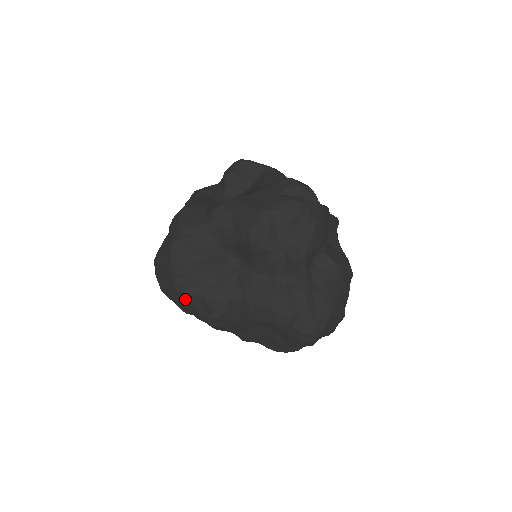
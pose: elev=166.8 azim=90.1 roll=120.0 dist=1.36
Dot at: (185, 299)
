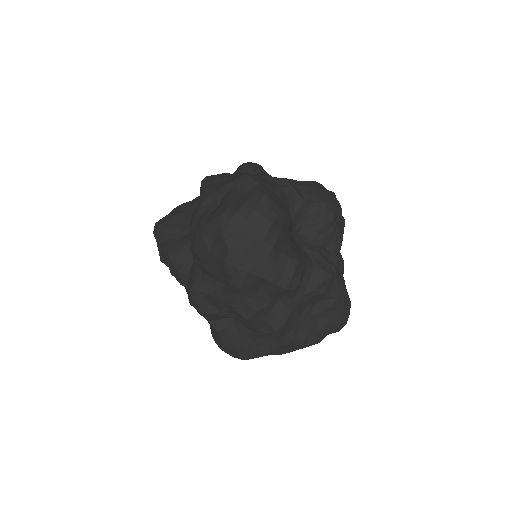
Dot at: (269, 258)
